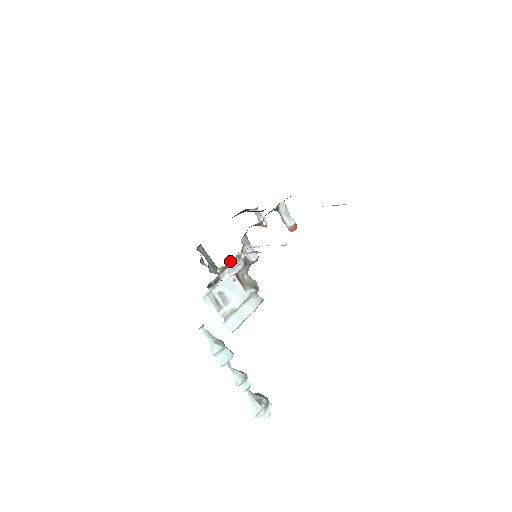
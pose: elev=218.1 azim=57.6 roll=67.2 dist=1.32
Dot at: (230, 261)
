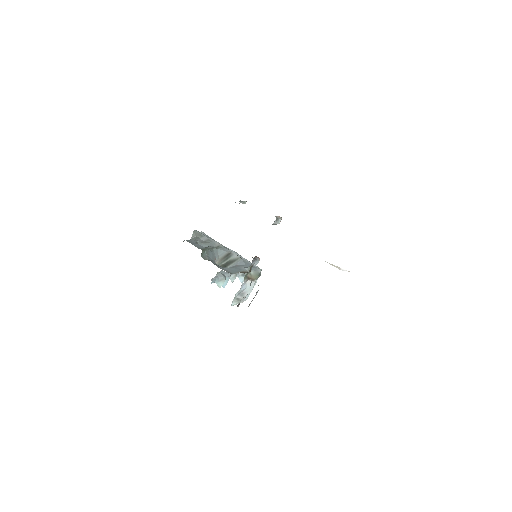
Dot at: occluded
